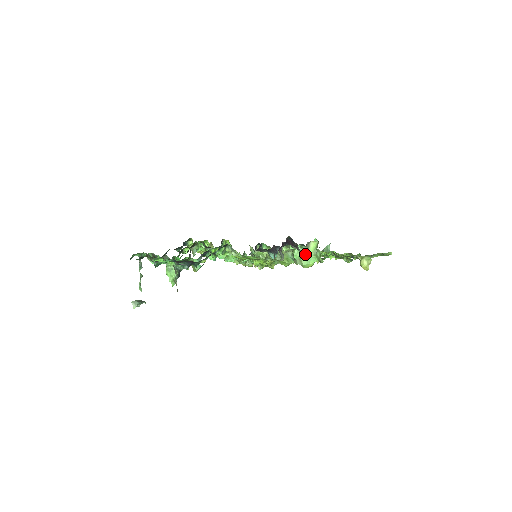
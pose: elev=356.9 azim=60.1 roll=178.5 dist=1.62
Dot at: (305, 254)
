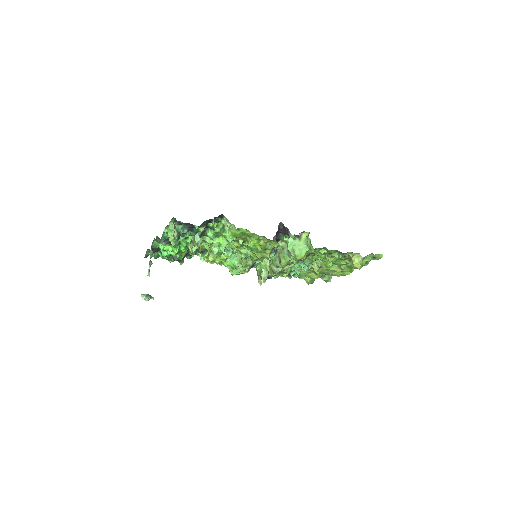
Dot at: (297, 244)
